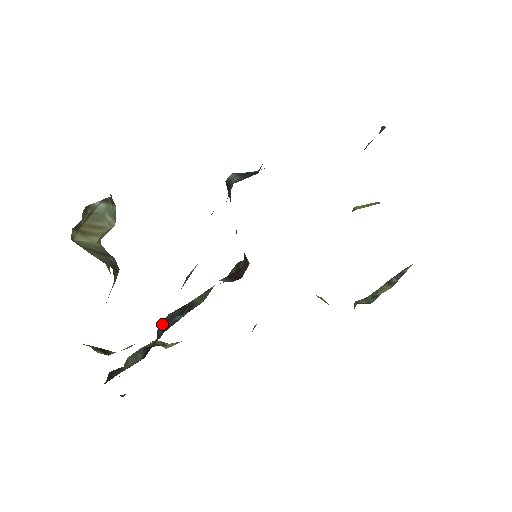
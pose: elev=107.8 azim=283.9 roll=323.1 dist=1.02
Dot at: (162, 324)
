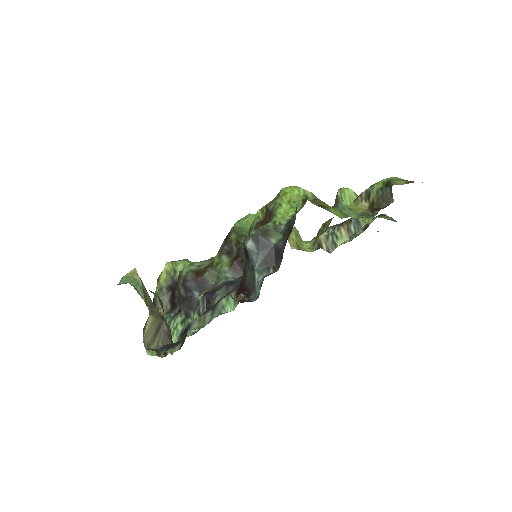
Dot at: (182, 288)
